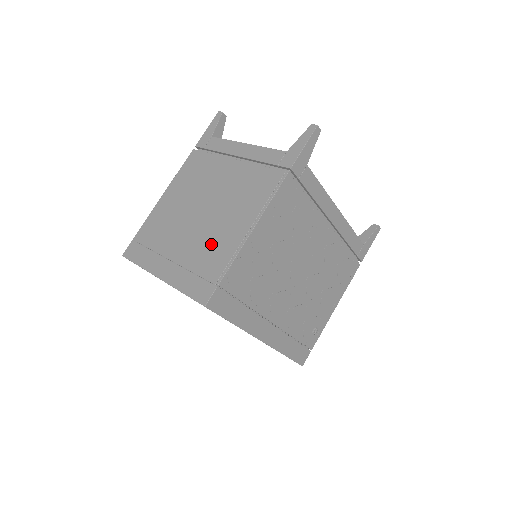
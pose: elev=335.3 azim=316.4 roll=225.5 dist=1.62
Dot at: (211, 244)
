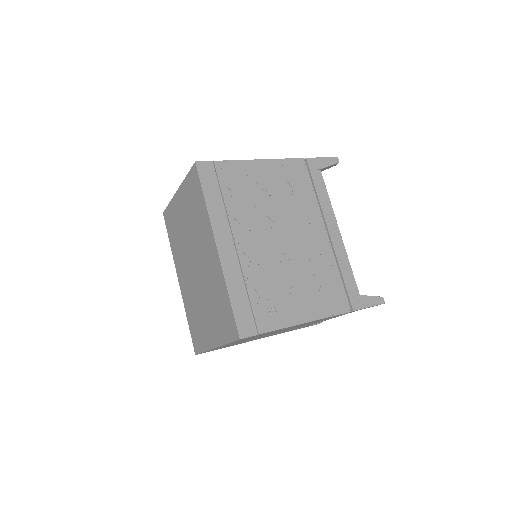
Dot at: occluded
